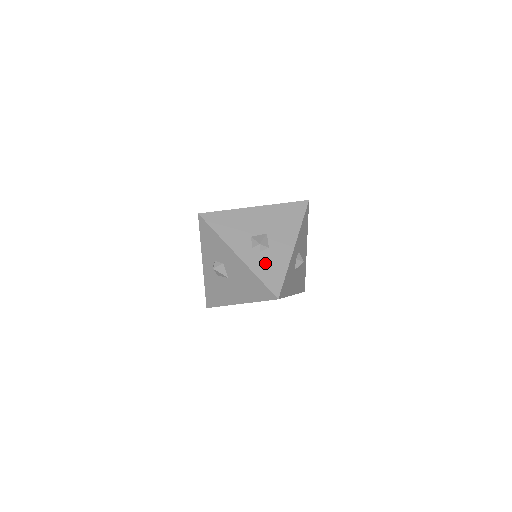
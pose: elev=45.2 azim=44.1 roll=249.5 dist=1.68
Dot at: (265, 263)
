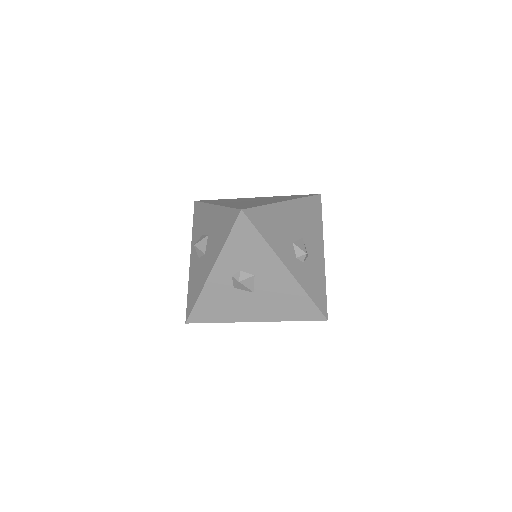
Dot at: (310, 277)
